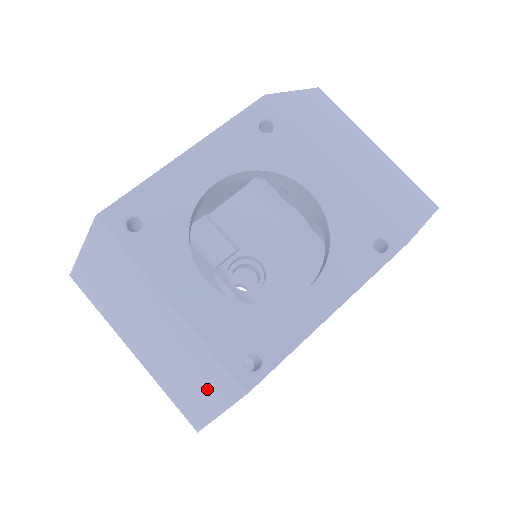
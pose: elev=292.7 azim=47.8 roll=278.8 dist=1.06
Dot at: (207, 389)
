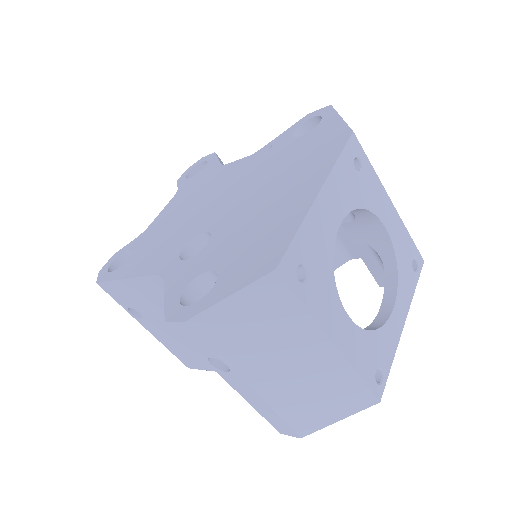
Dot at: (336, 405)
